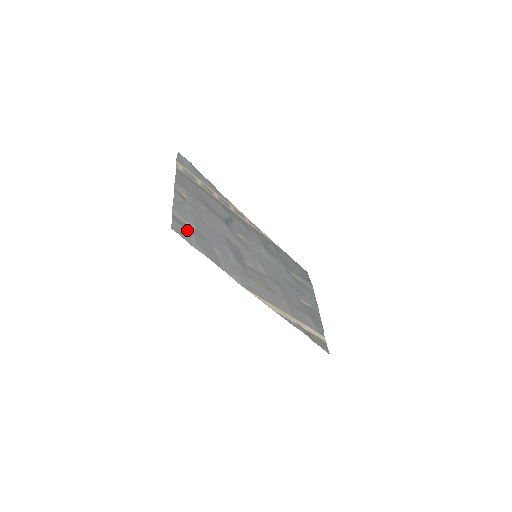
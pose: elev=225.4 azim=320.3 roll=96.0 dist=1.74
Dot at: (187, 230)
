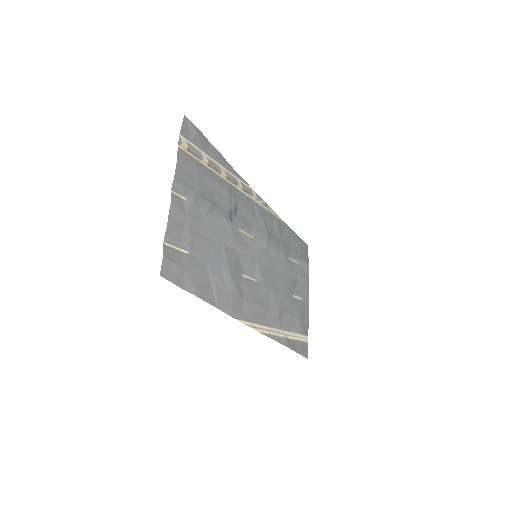
Dot at: (180, 265)
